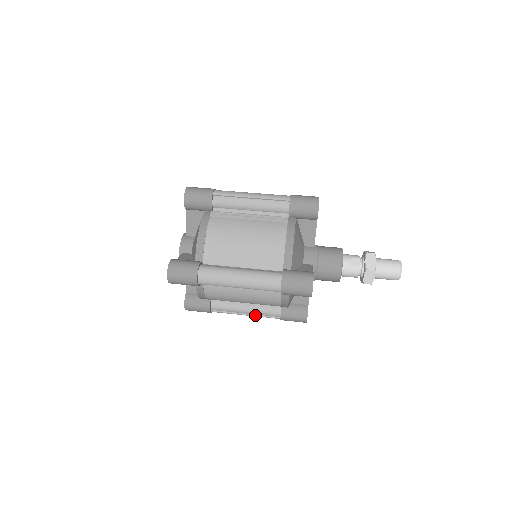
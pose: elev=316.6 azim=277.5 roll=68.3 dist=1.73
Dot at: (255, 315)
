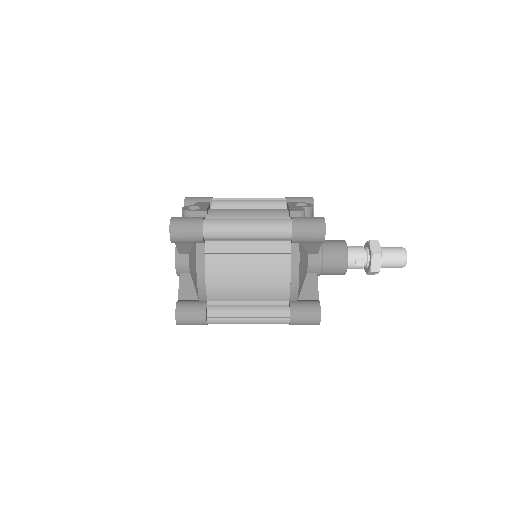
Dot at: occluded
